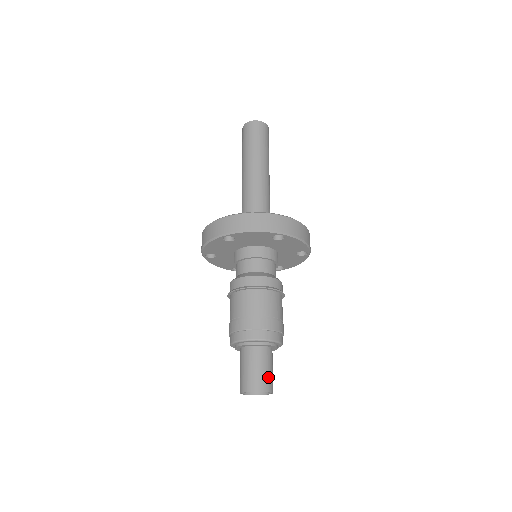
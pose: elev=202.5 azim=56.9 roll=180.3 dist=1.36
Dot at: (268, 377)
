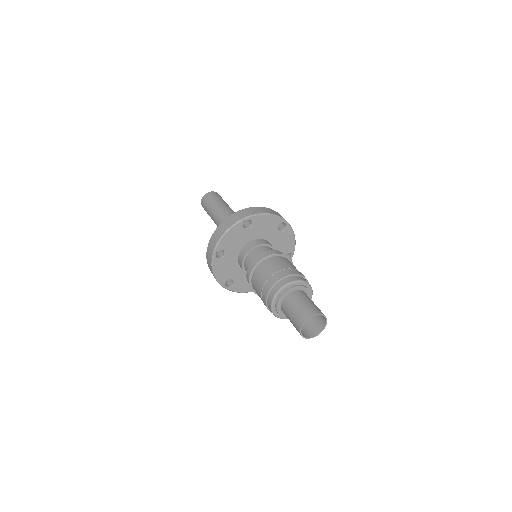
Dot at: (309, 306)
